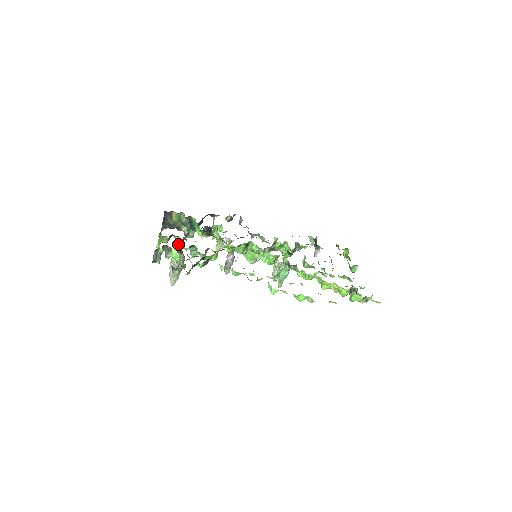
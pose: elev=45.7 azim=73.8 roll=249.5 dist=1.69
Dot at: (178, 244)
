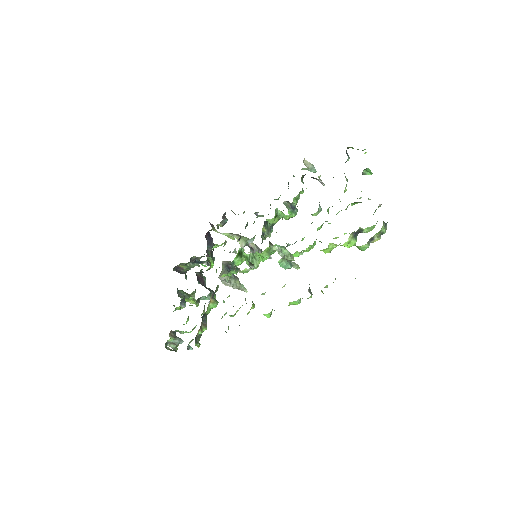
Dot at: (190, 305)
